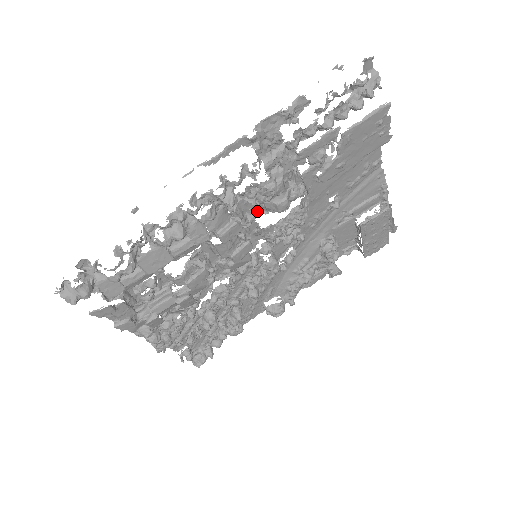
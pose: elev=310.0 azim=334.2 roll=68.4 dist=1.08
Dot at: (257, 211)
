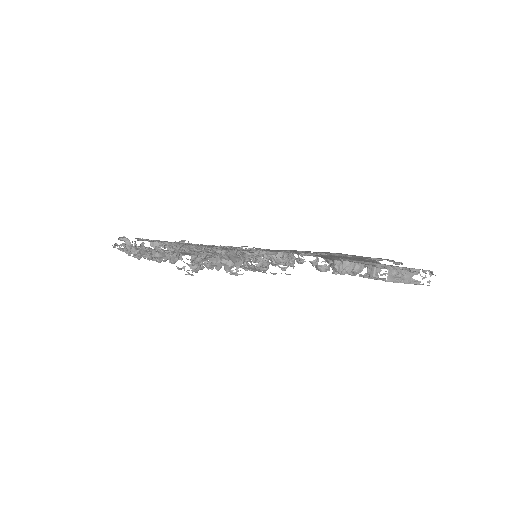
Dot at: occluded
